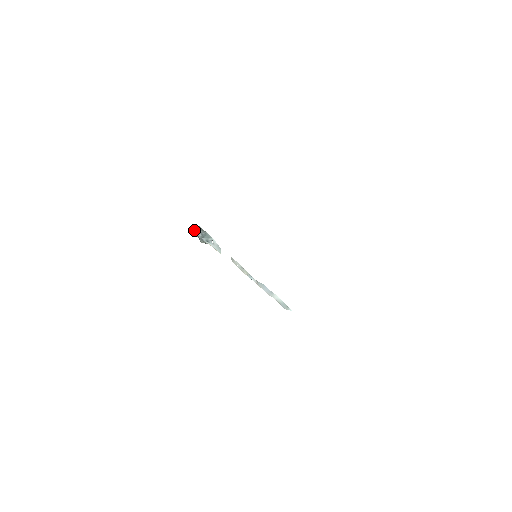
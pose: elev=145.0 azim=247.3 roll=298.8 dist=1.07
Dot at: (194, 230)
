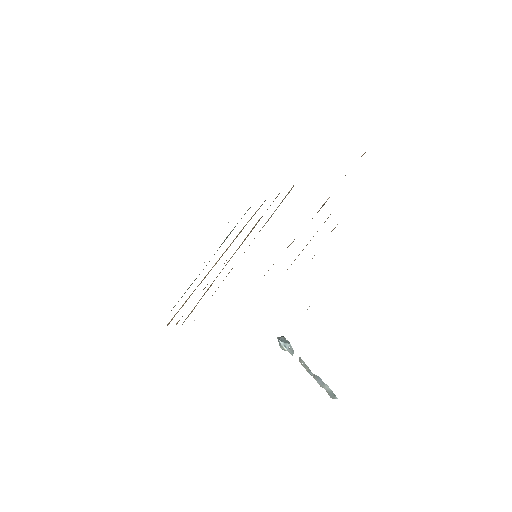
Dot at: (277, 337)
